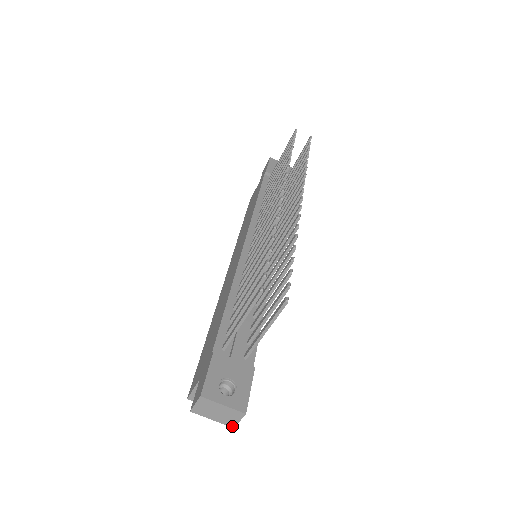
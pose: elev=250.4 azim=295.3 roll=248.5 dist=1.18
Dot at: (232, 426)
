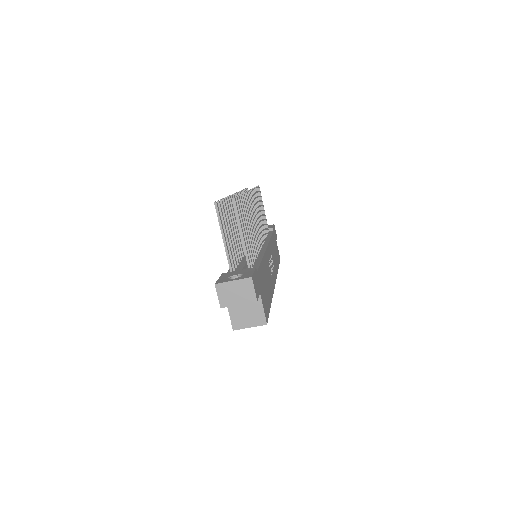
Dot at: (255, 300)
